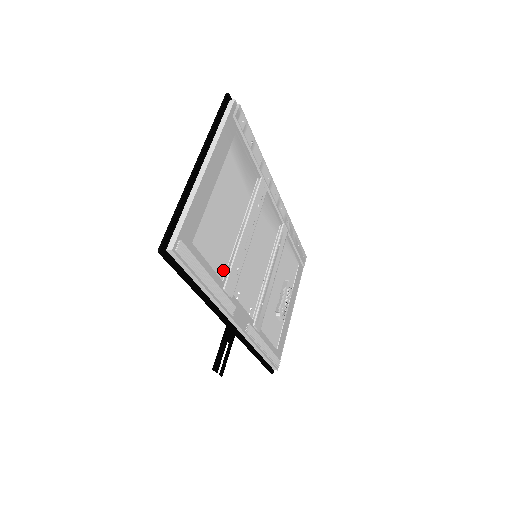
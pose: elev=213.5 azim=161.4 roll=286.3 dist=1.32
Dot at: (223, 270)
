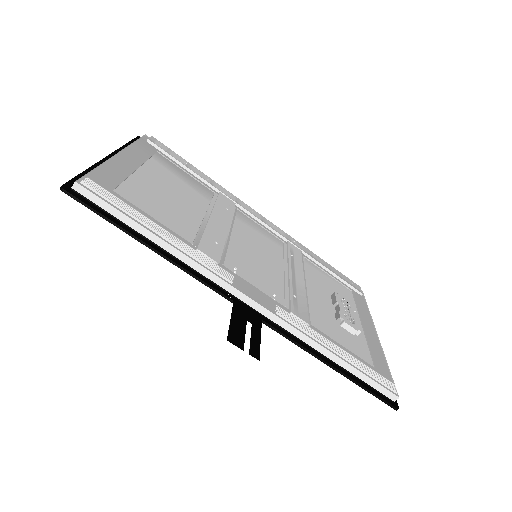
Dot at: (189, 237)
